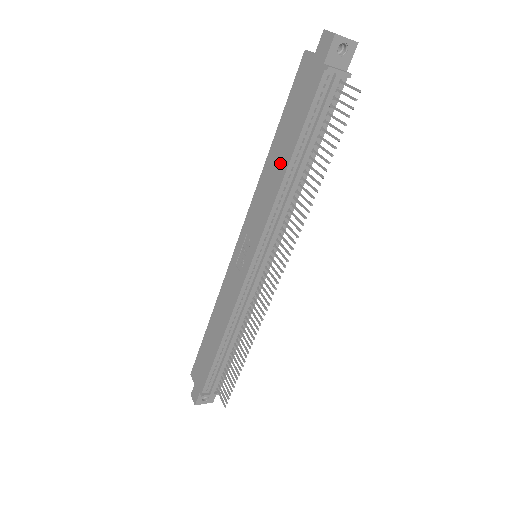
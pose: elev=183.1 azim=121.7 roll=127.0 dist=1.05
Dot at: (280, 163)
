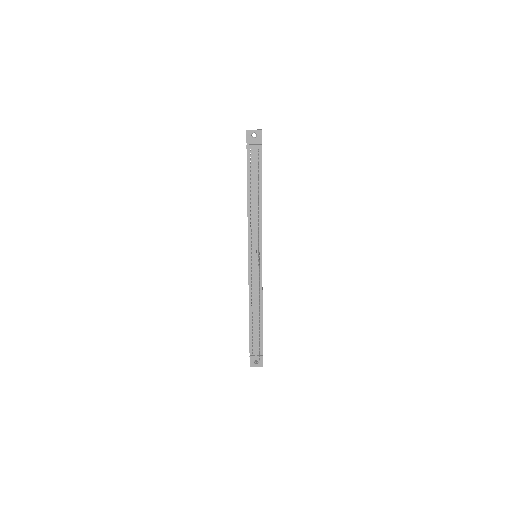
Dot at: occluded
